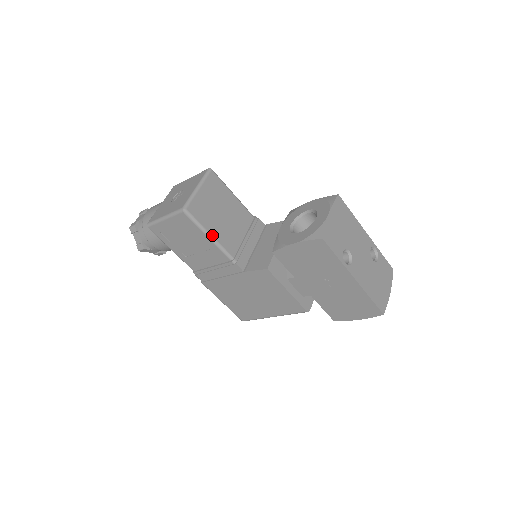
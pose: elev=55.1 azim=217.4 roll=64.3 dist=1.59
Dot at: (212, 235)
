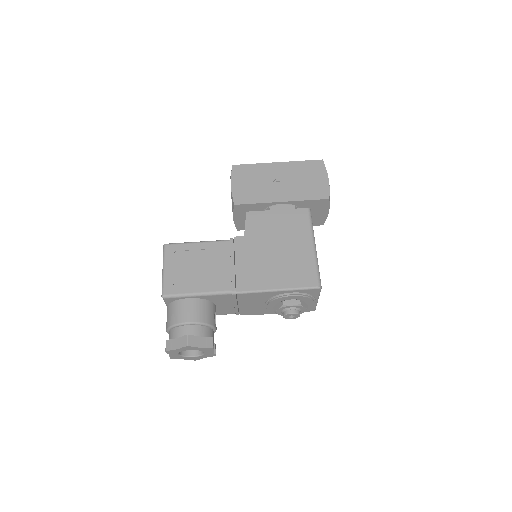
Dot at: (199, 242)
